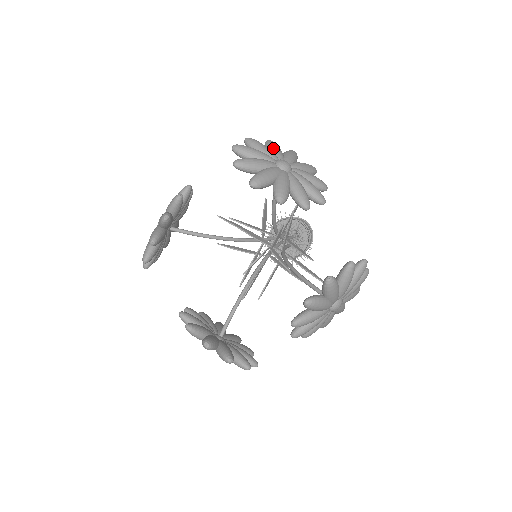
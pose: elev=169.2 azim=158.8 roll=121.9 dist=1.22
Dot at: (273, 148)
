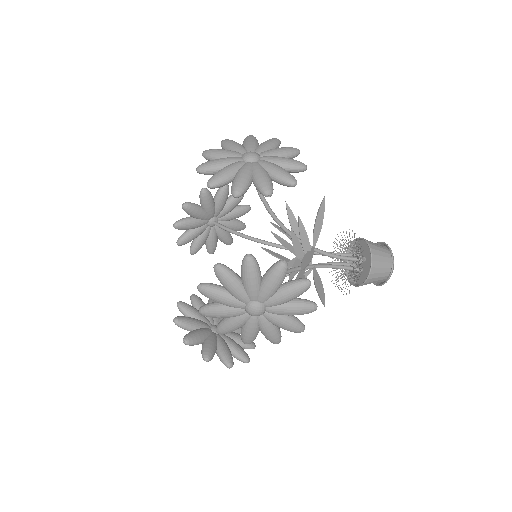
Dot at: (262, 143)
